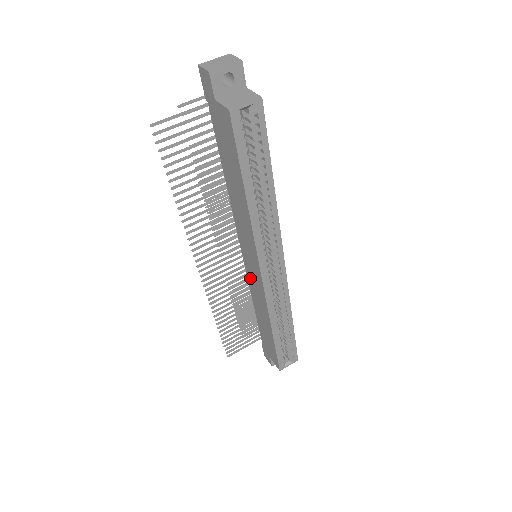
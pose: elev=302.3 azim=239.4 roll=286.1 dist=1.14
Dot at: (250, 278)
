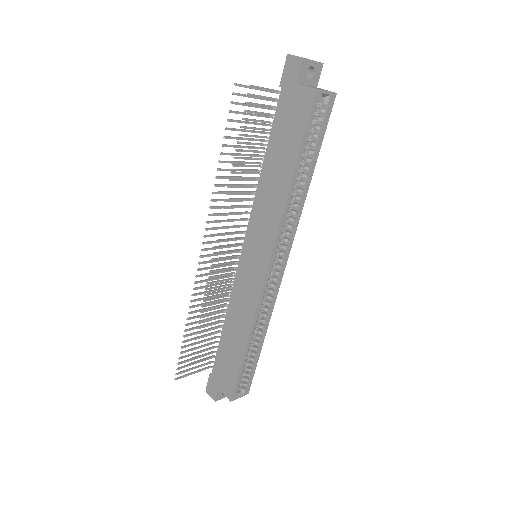
Dot at: (240, 280)
